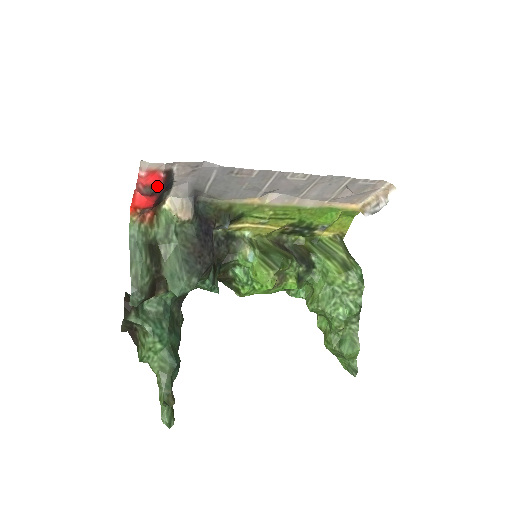
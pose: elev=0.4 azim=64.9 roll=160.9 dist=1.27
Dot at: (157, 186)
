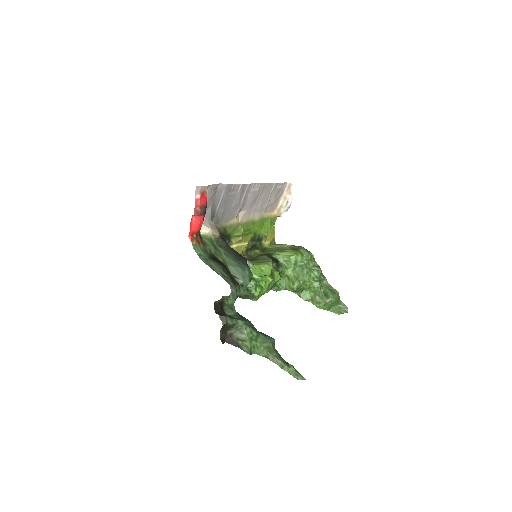
Dot at: (205, 206)
